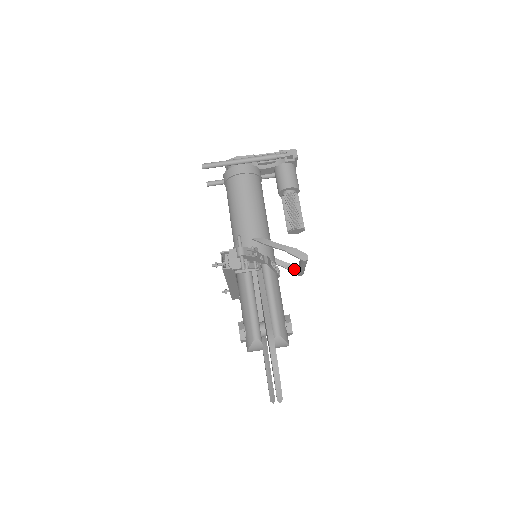
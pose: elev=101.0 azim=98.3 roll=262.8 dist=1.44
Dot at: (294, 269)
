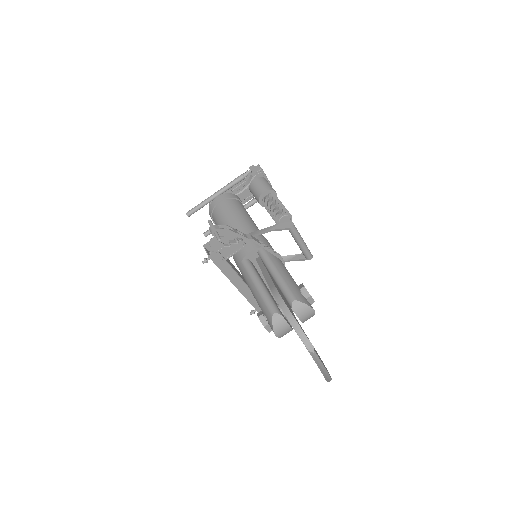
Dot at: (302, 256)
